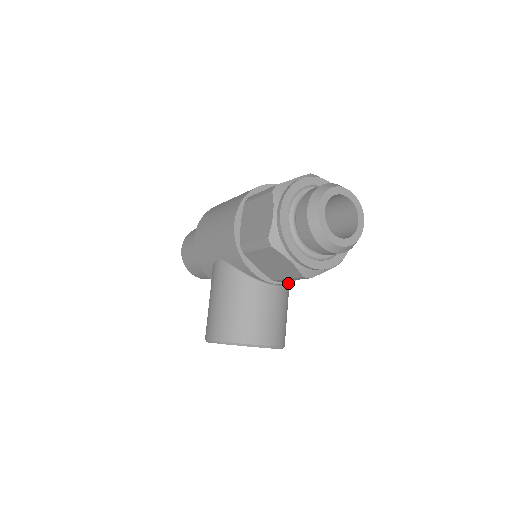
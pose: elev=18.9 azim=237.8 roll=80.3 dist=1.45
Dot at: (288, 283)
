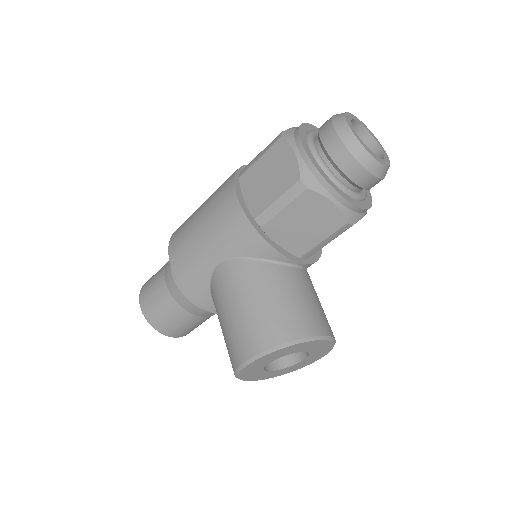
Dot at: occluded
